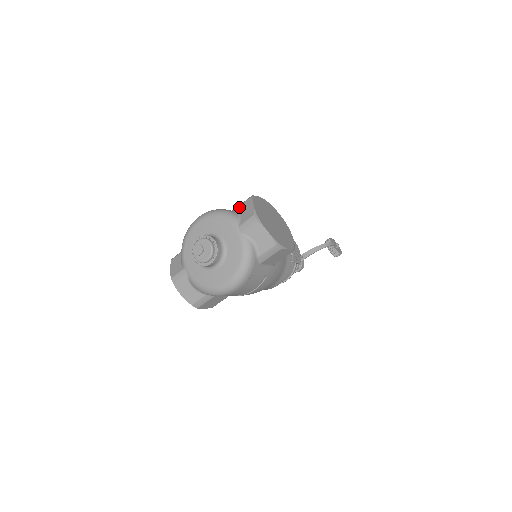
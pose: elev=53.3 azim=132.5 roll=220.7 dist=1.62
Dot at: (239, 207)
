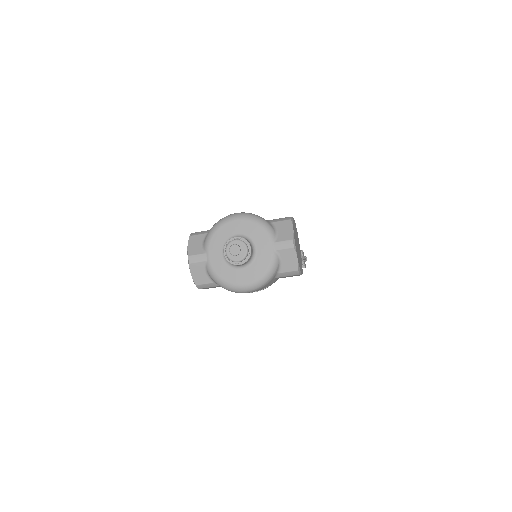
Dot at: (277, 223)
